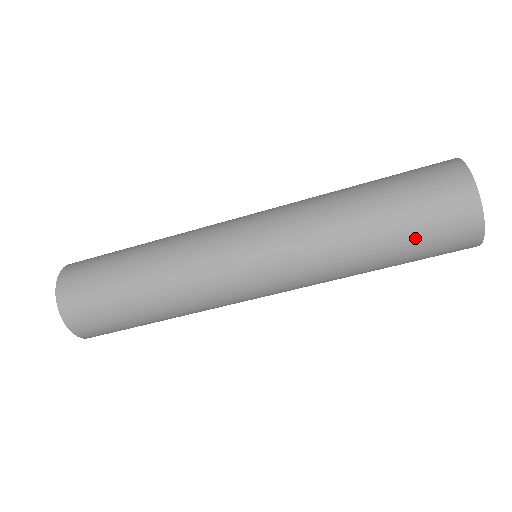
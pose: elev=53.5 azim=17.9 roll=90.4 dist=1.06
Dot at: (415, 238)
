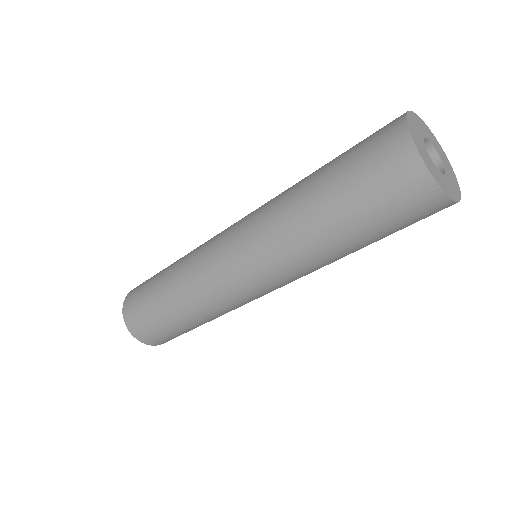
Dot at: (379, 226)
